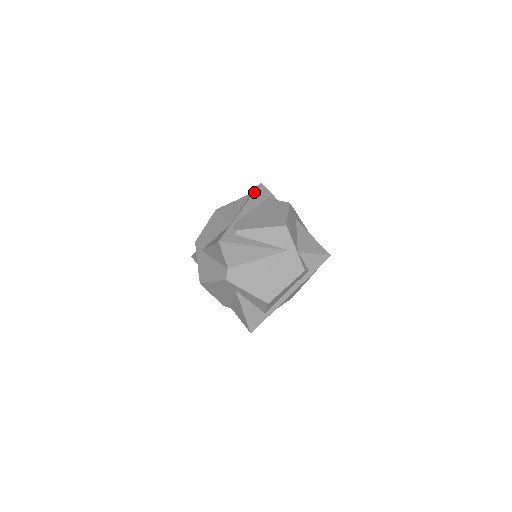
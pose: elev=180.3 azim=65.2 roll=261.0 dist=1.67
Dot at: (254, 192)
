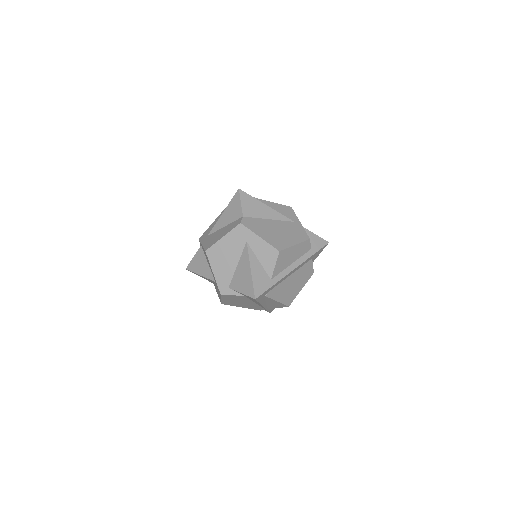
Dot at: occluded
